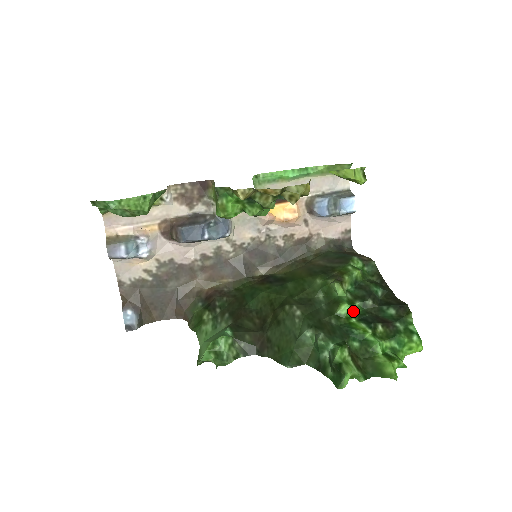
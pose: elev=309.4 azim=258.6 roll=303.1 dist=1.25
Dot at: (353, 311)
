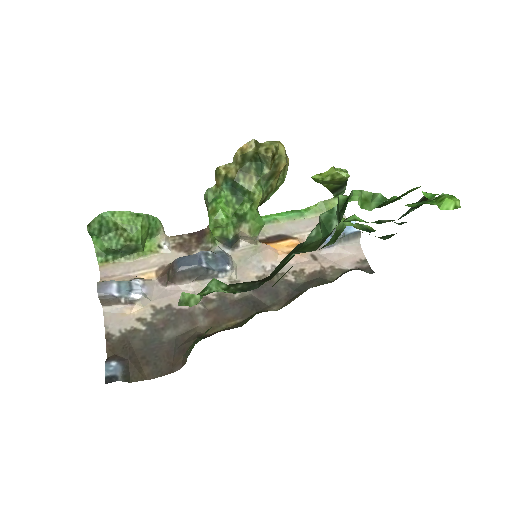
Dot at: (365, 222)
